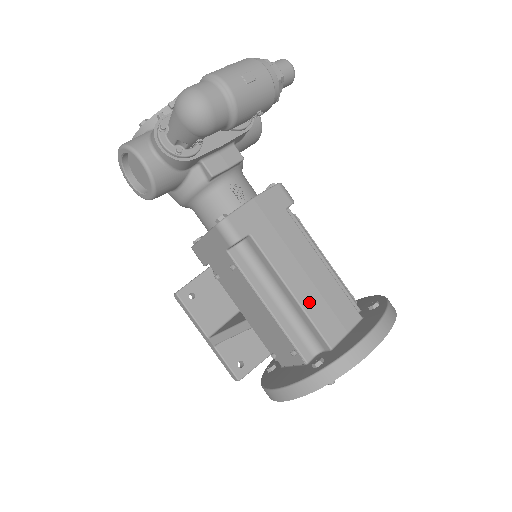
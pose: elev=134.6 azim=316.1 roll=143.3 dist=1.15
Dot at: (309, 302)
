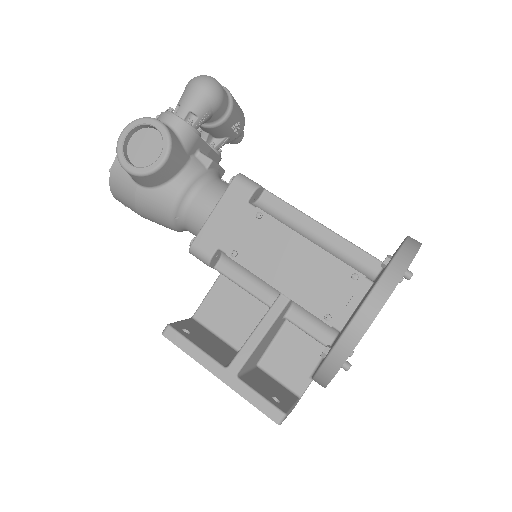
Dot at: occluded
